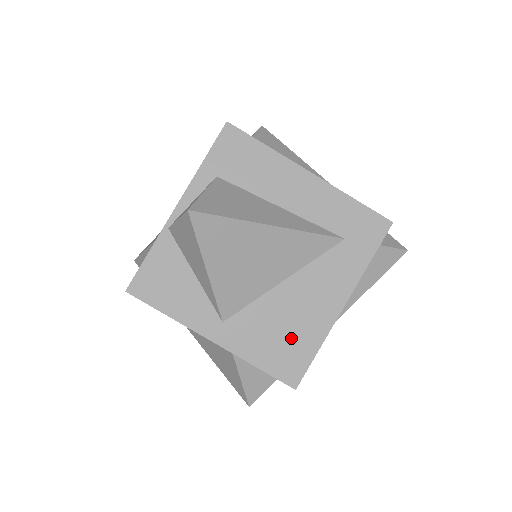
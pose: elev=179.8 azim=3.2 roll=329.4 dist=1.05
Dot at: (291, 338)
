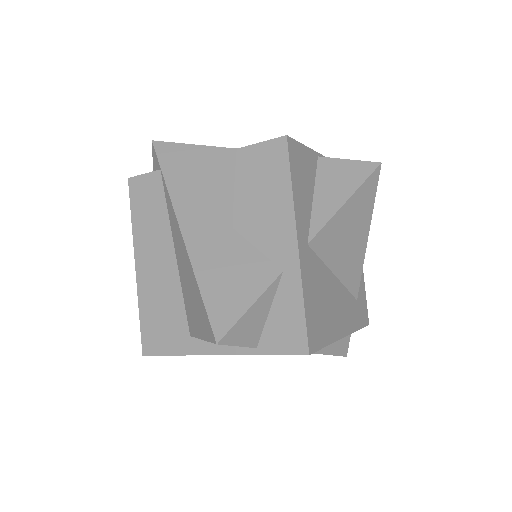
Dot at: (323, 314)
